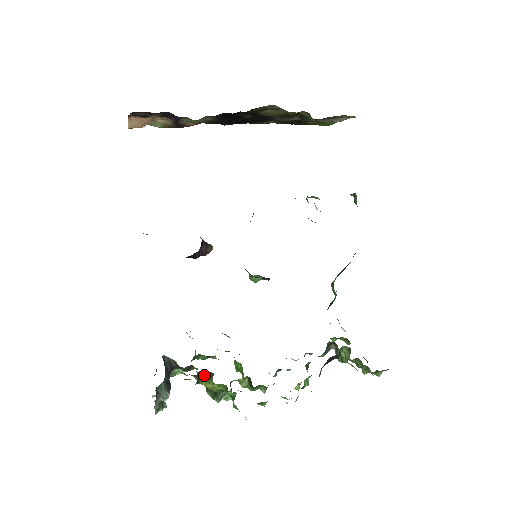
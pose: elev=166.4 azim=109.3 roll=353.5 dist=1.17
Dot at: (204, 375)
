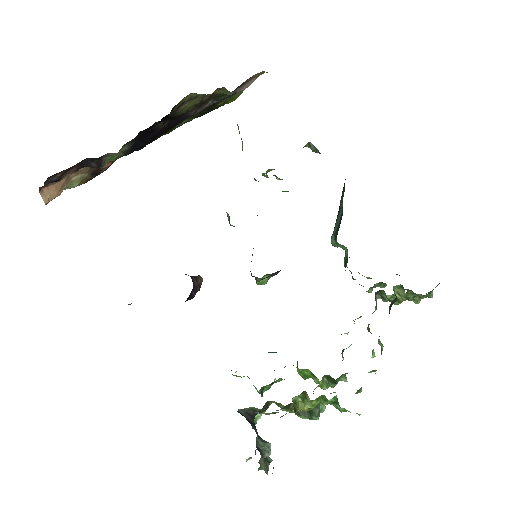
Dot at: (296, 400)
